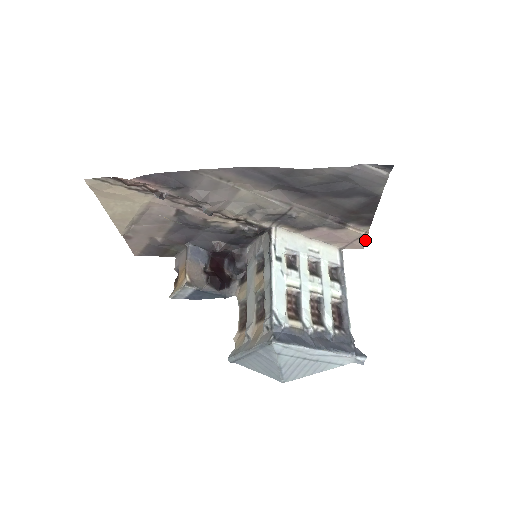
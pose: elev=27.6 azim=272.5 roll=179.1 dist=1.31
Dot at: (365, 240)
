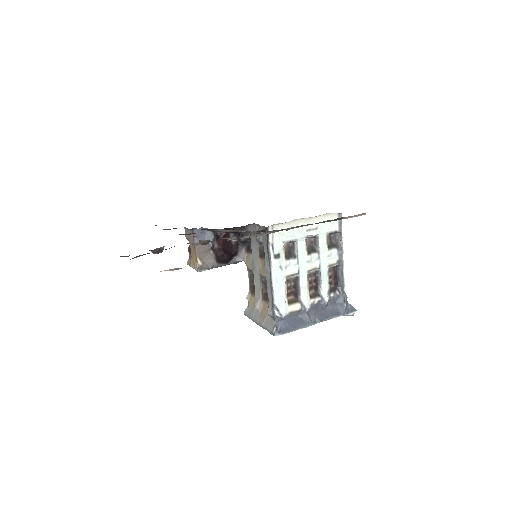
Dot at: occluded
